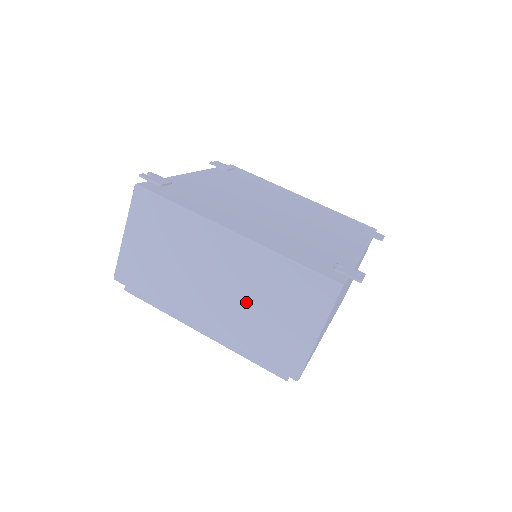
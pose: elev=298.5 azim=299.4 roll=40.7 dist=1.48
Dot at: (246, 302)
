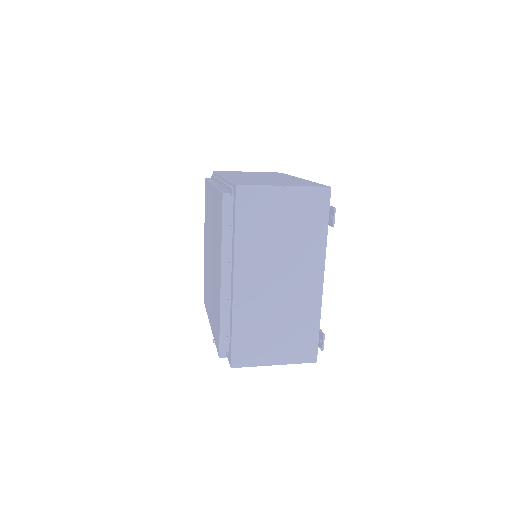
Dot at: occluded
